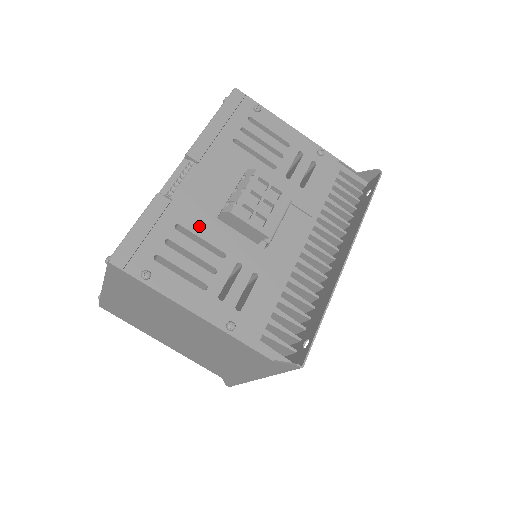
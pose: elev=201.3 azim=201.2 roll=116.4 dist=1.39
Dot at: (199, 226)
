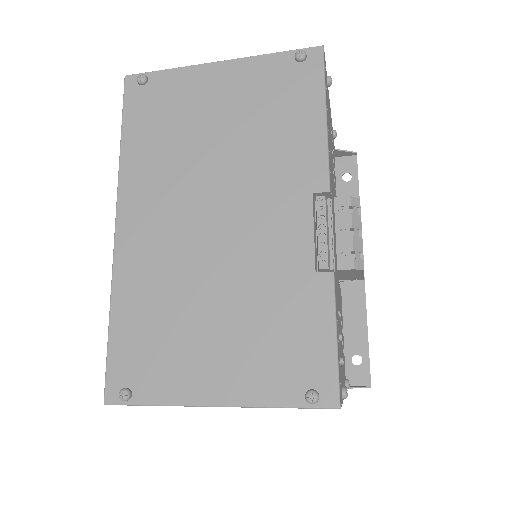
Dot at: occluded
